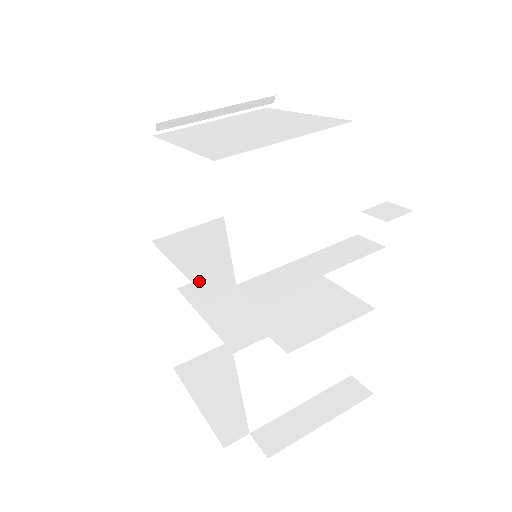
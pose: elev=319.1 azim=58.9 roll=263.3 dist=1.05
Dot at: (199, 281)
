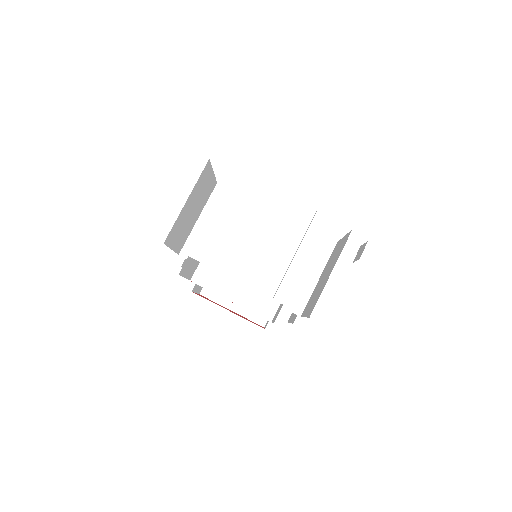
Dot at: (257, 311)
